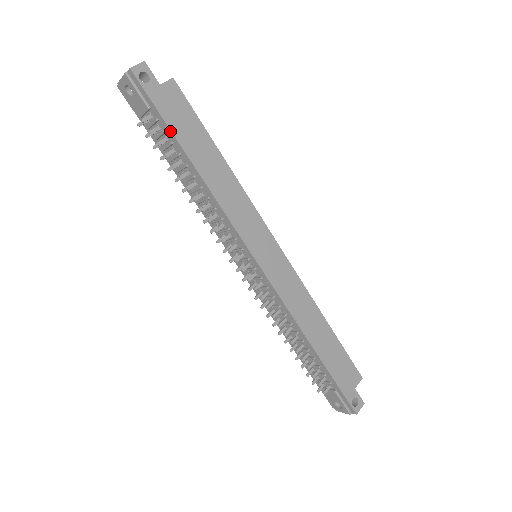
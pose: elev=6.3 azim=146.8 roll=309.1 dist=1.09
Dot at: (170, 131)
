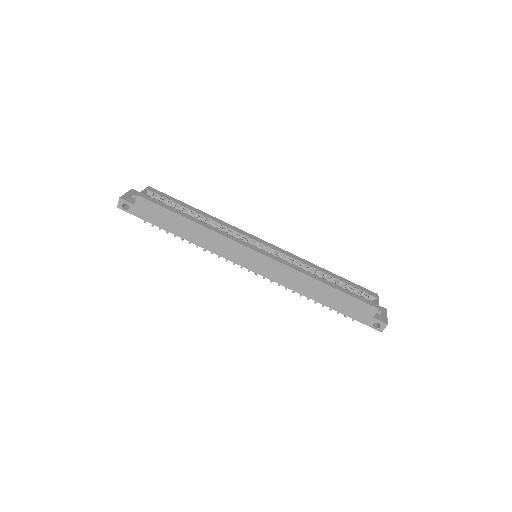
Dot at: occluded
